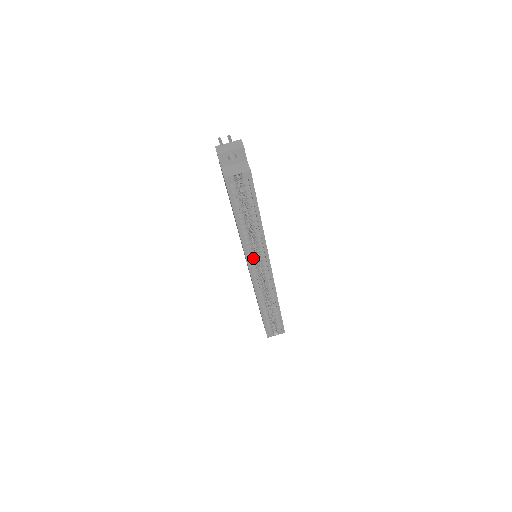
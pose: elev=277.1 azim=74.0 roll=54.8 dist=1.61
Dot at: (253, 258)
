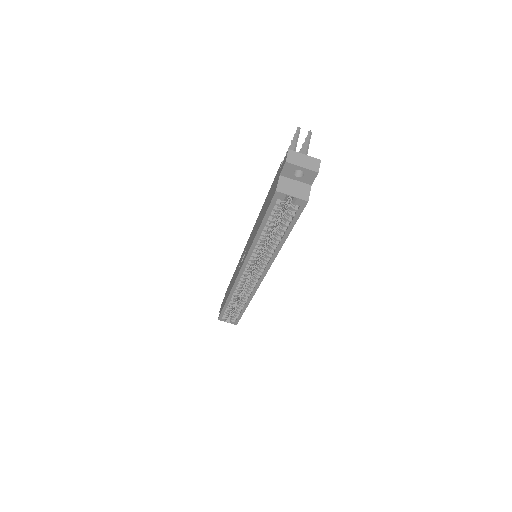
Dot at: (252, 264)
